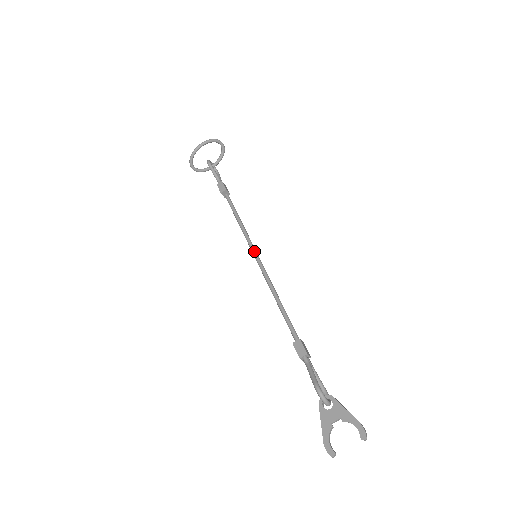
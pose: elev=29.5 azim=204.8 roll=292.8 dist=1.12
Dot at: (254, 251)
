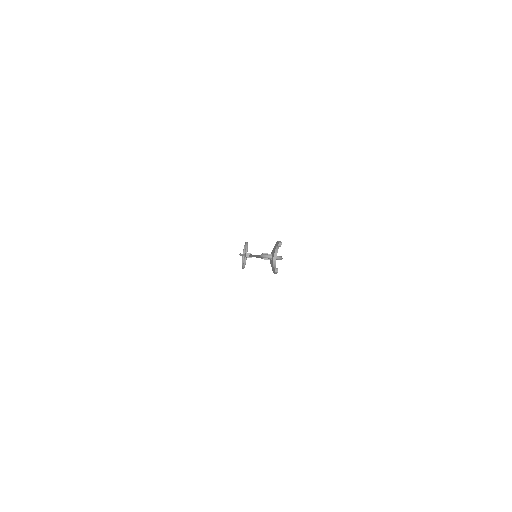
Dot at: (255, 256)
